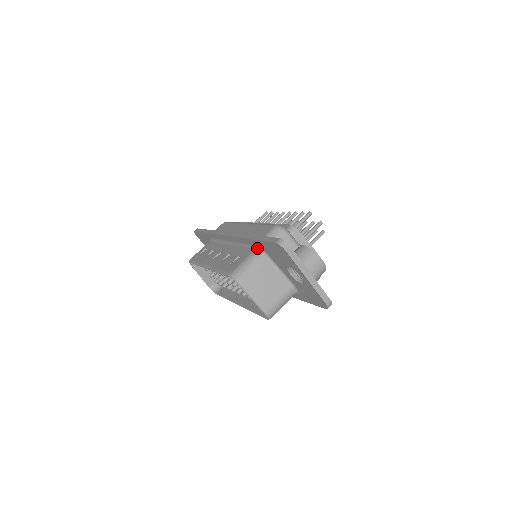
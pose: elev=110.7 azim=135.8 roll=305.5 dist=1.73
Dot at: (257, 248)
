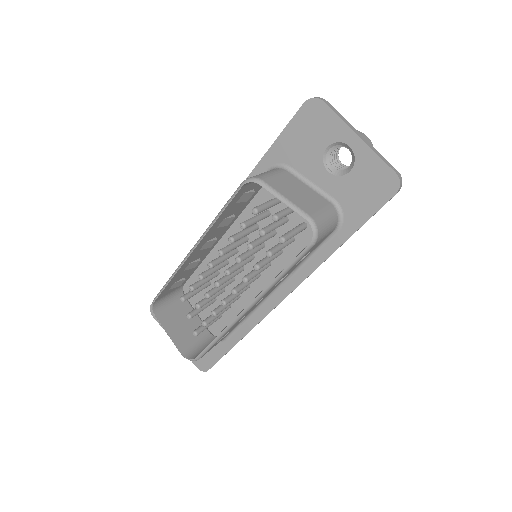
Dot at: (270, 169)
